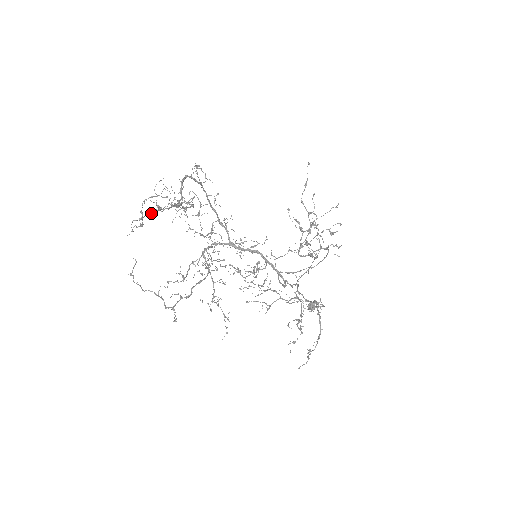
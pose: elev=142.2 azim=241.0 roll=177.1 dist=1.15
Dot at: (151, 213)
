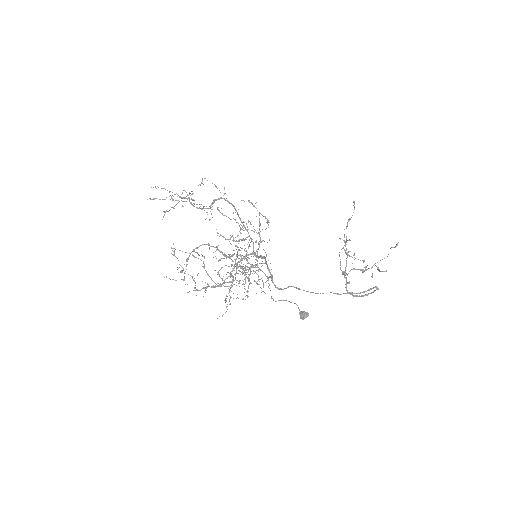
Dot at: (164, 199)
